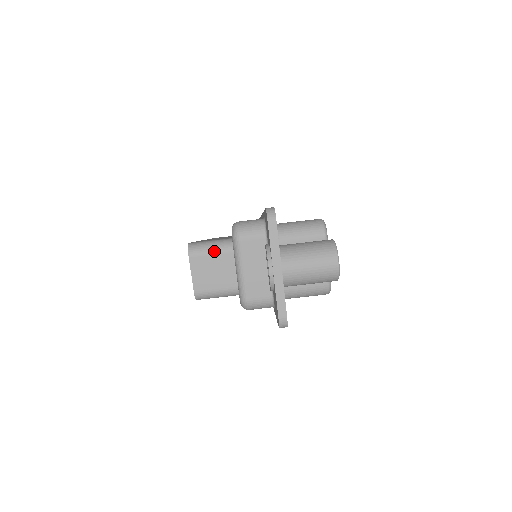
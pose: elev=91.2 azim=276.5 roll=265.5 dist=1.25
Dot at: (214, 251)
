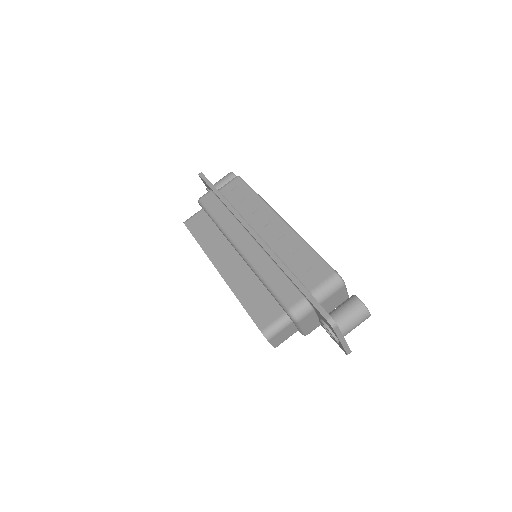
Dot at: (281, 329)
